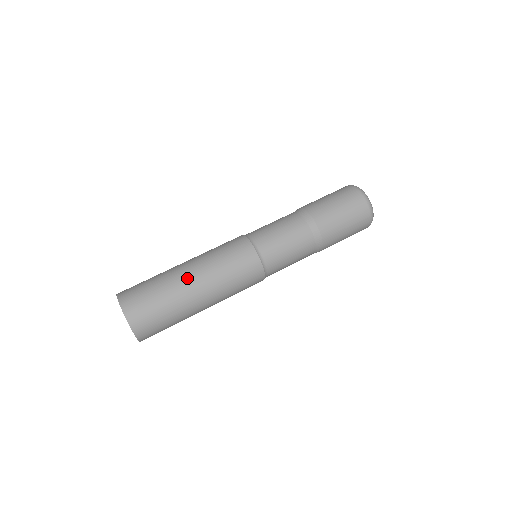
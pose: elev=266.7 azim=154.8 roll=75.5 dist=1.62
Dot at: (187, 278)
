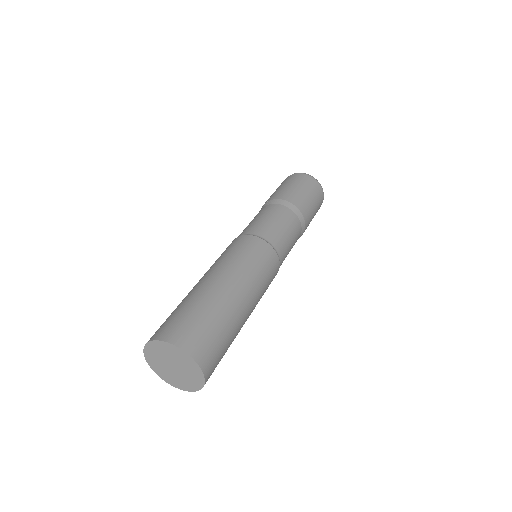
Dot at: (213, 283)
